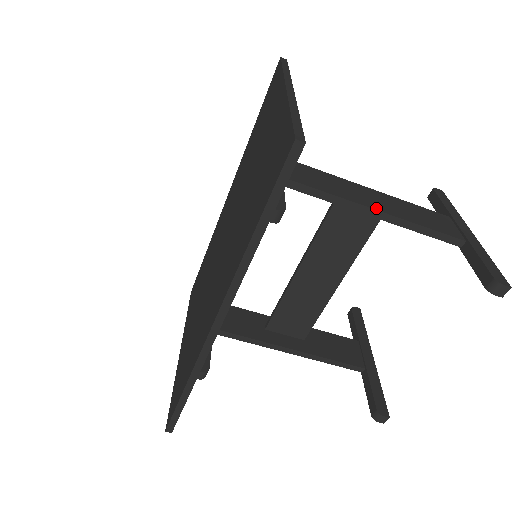
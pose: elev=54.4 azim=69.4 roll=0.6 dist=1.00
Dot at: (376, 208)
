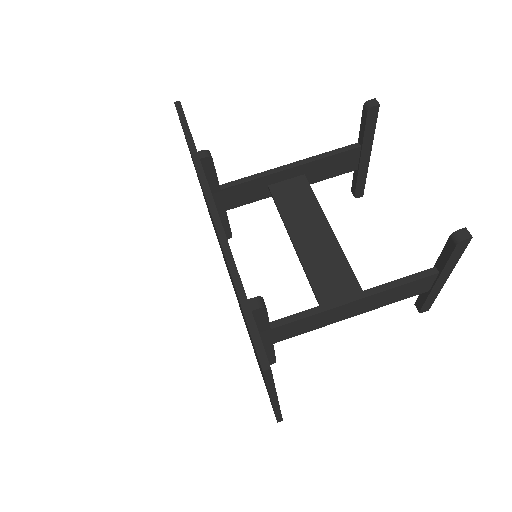
Dot at: (288, 166)
